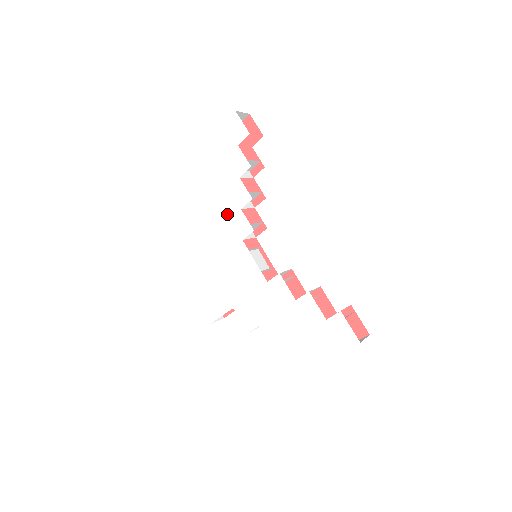
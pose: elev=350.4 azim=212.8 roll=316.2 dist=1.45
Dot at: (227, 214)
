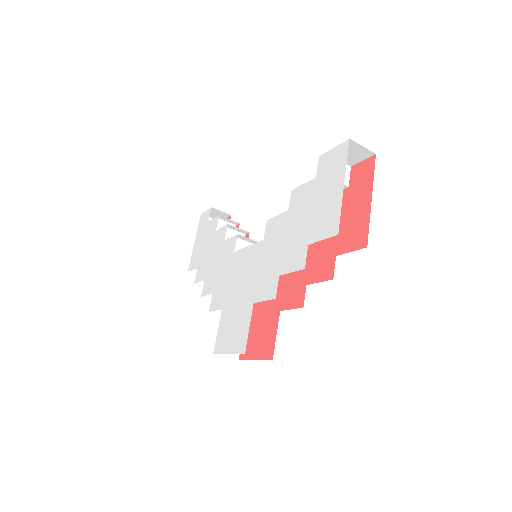
Dot at: (218, 258)
